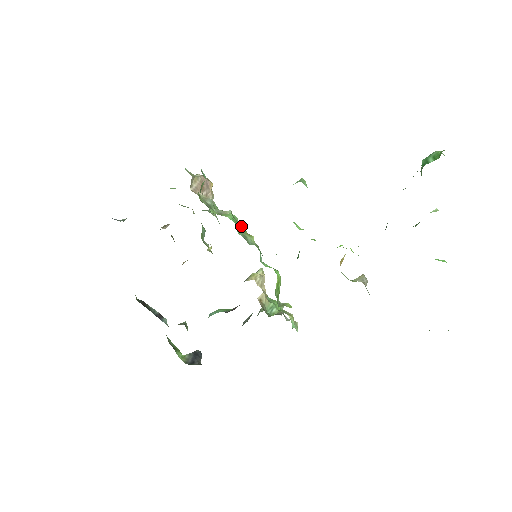
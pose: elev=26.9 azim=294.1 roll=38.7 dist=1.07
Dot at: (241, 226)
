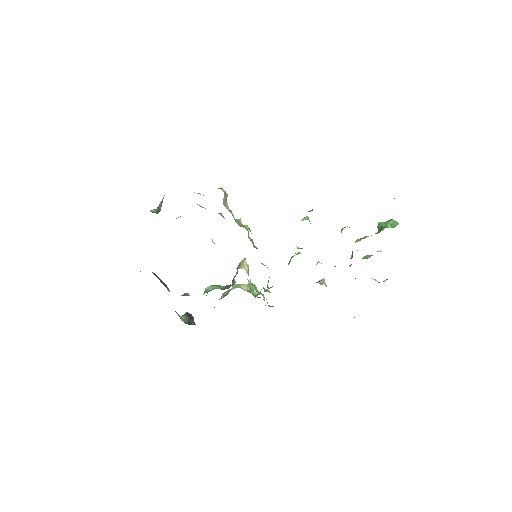
Dot at: (248, 233)
